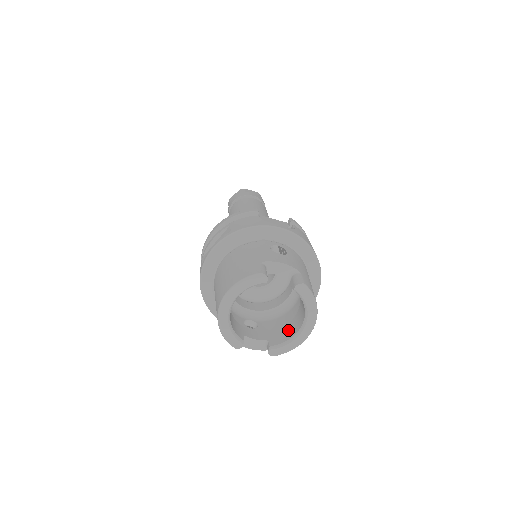
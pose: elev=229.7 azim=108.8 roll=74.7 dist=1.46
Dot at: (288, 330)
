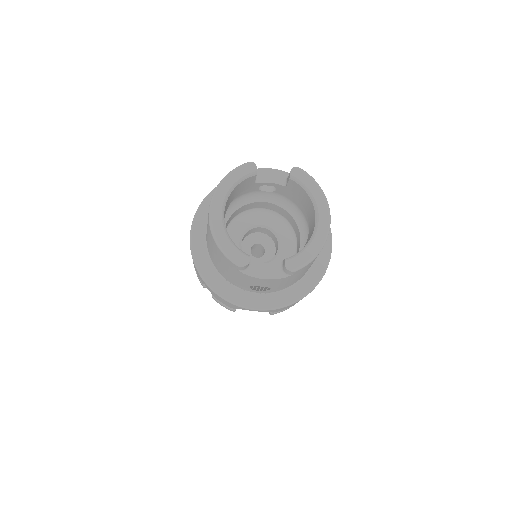
Dot at: occluded
